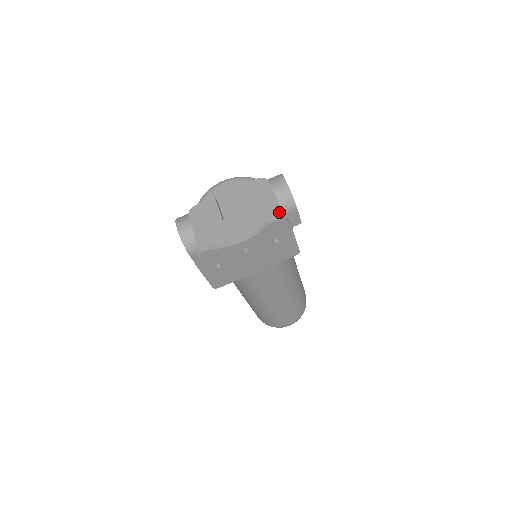
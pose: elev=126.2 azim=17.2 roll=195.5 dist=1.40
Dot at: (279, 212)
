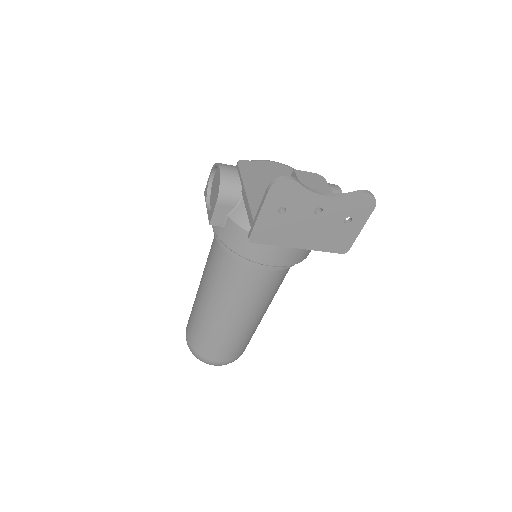
Dot at: occluded
